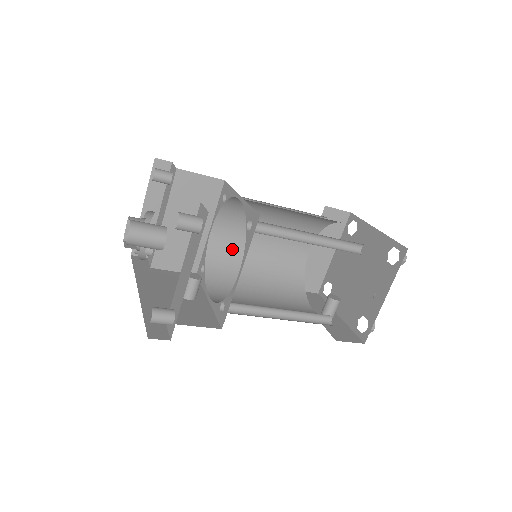
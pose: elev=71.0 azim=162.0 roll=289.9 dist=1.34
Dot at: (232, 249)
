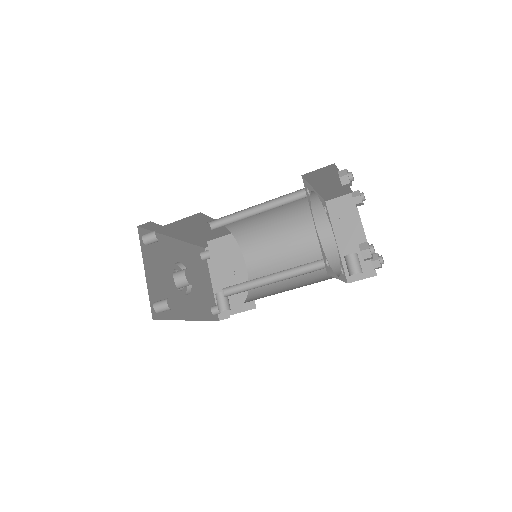
Dot at: (268, 273)
